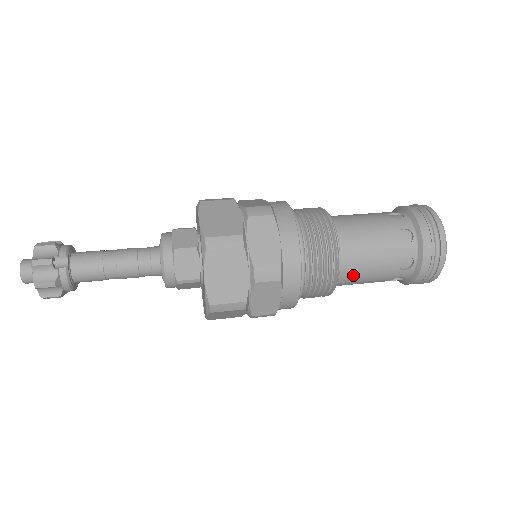
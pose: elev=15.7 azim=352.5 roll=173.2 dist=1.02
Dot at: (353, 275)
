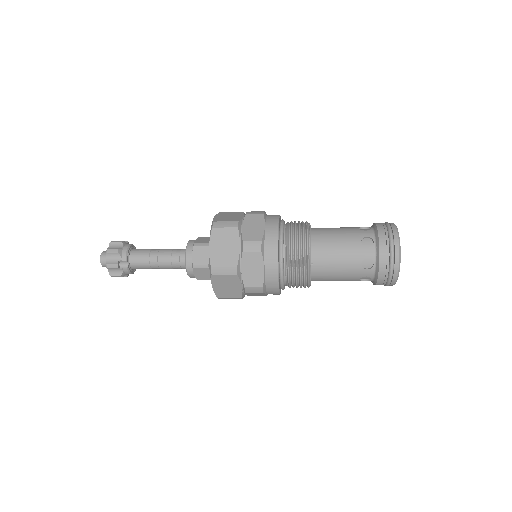
Dot at: occluded
